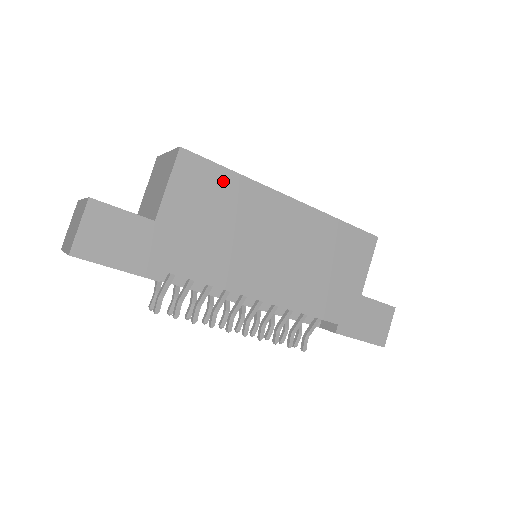
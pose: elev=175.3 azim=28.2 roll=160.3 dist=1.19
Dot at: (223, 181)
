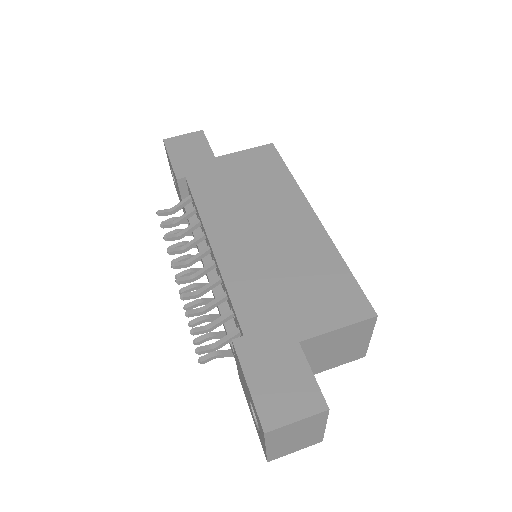
Dot at: (277, 171)
